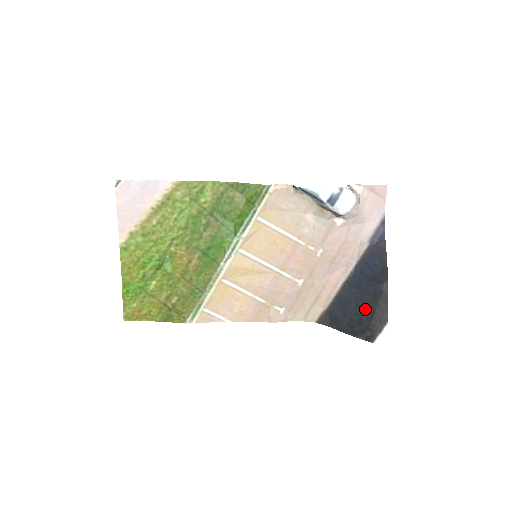
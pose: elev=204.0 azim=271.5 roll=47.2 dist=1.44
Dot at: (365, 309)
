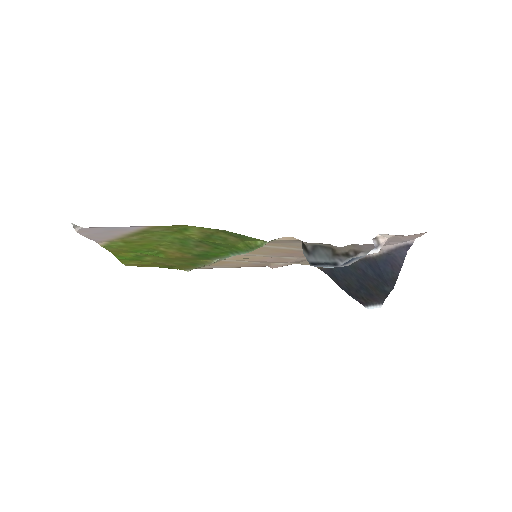
Dot at: (365, 288)
